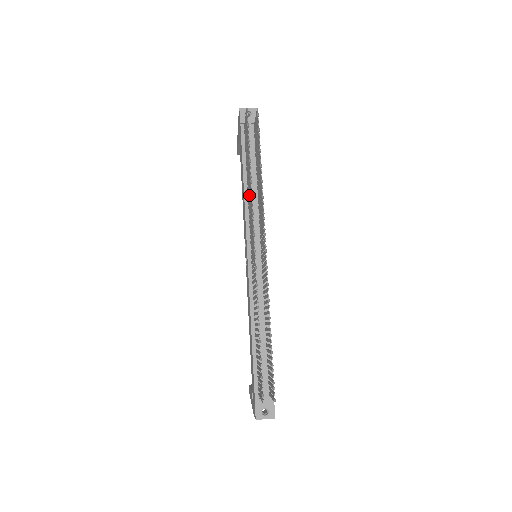
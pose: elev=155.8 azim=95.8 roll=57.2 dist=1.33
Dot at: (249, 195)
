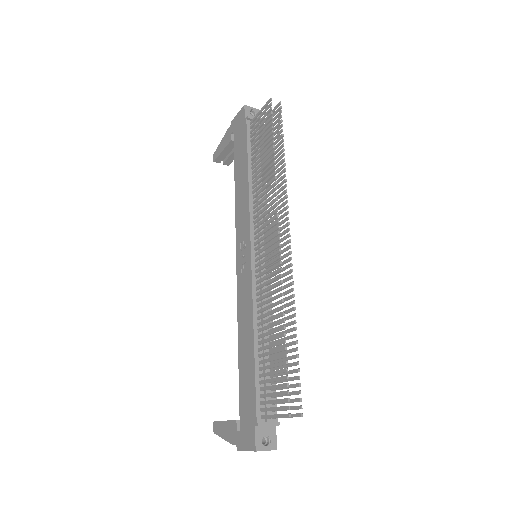
Dot at: (260, 186)
